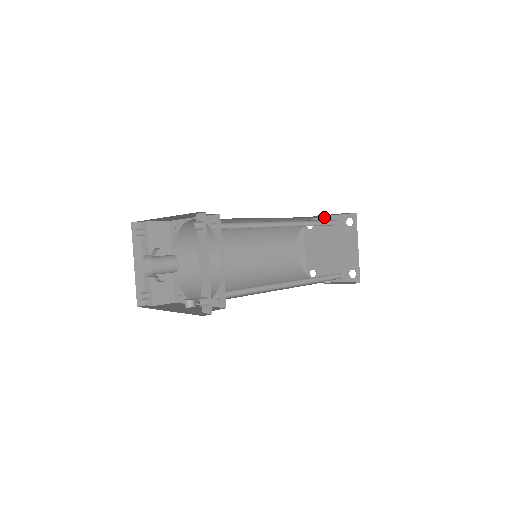
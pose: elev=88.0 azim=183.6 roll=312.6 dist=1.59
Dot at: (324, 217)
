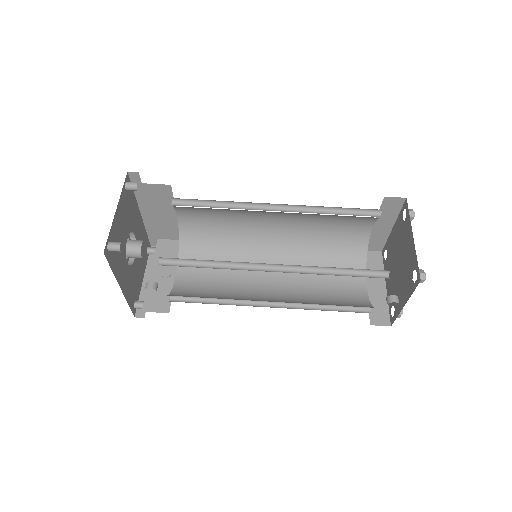
Dot at: (391, 232)
